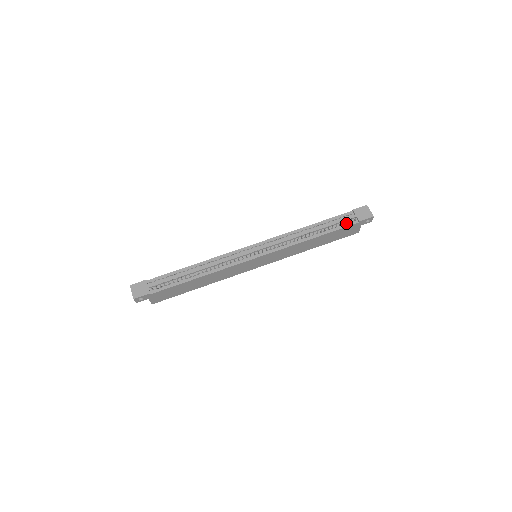
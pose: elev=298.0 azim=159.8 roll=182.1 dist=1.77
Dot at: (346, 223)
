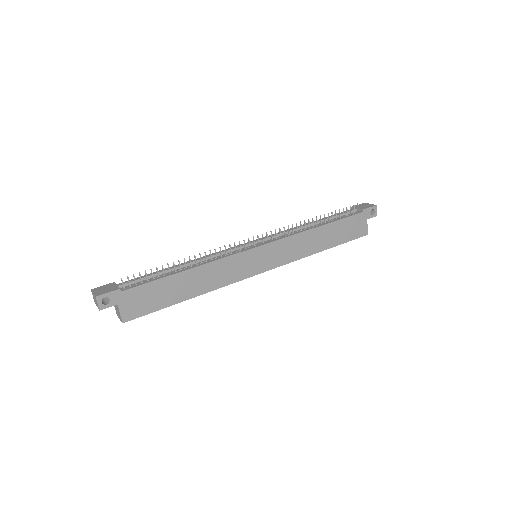
Dot at: (349, 215)
